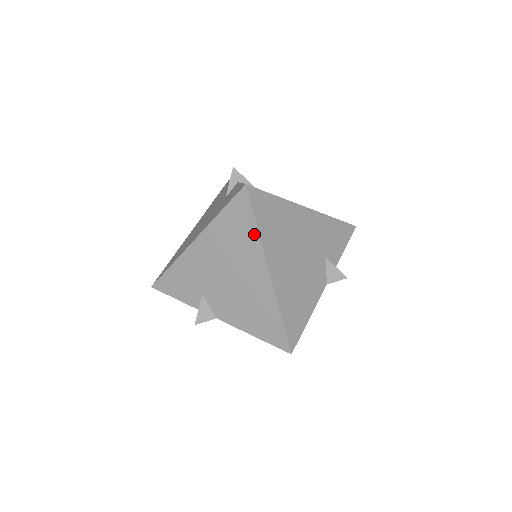
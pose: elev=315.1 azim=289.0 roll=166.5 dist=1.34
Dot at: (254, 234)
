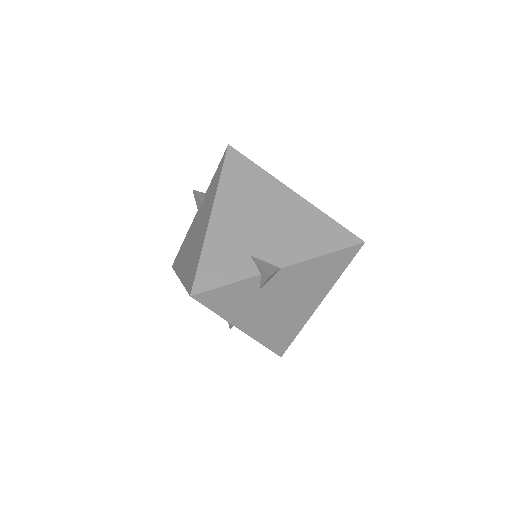
Dot at: (260, 172)
